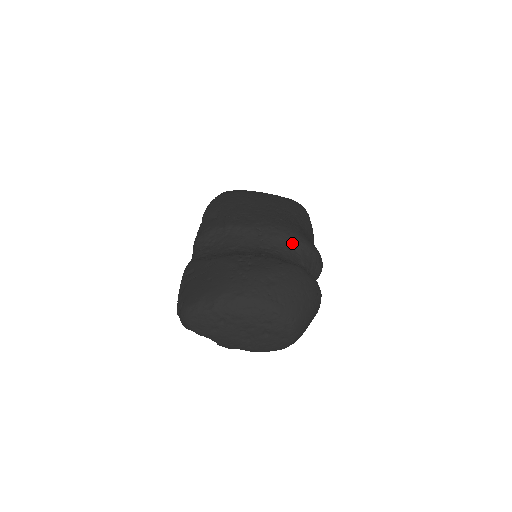
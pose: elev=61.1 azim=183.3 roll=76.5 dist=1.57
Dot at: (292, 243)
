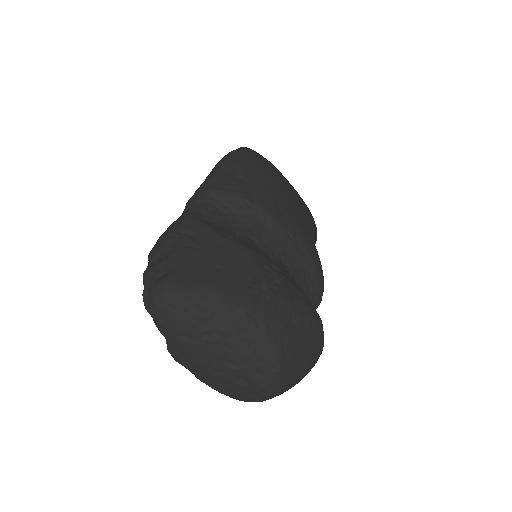
Dot at: (312, 276)
